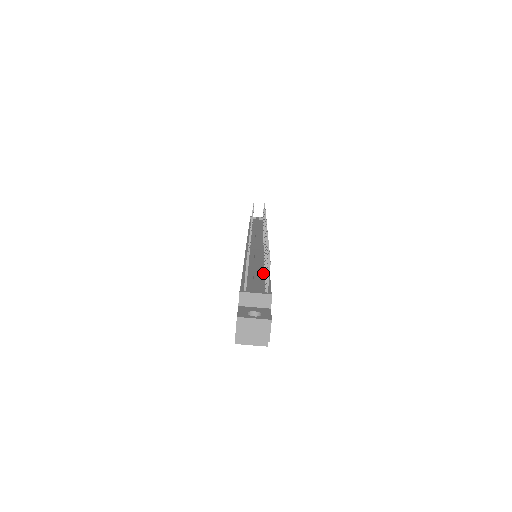
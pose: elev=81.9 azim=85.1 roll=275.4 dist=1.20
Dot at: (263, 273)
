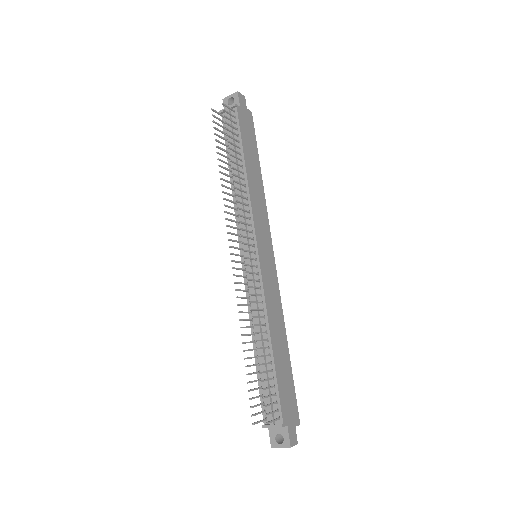
Dot at: (269, 363)
